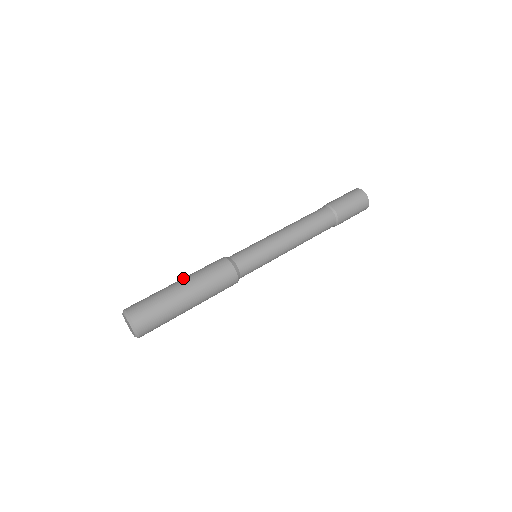
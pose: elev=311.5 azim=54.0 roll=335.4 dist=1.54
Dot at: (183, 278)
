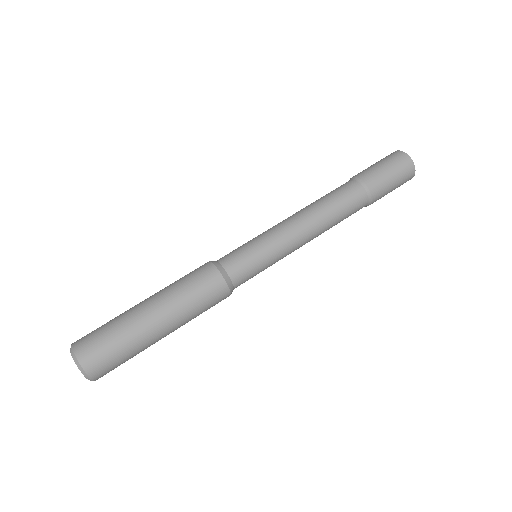
Dot at: occluded
